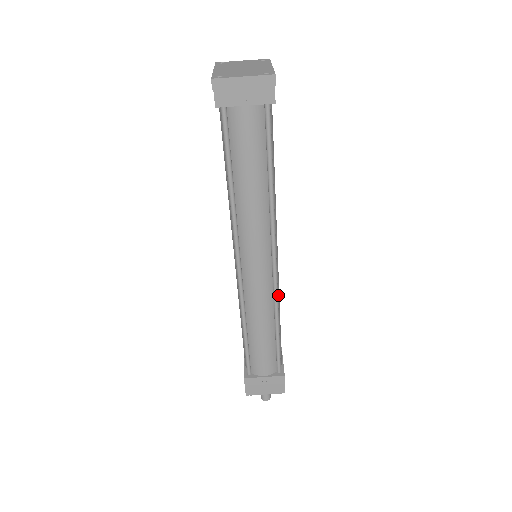
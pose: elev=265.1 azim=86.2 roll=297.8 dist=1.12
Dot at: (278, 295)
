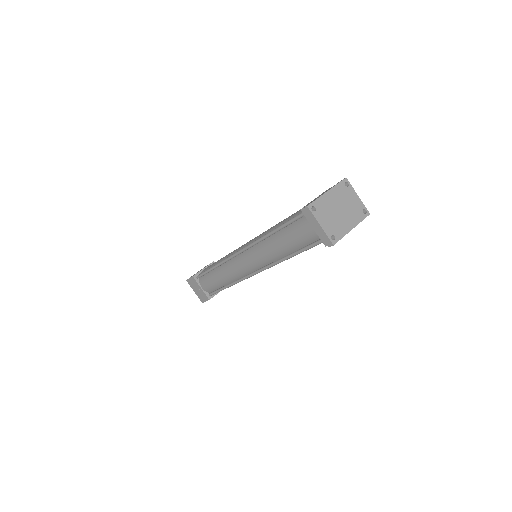
Dot at: occluded
